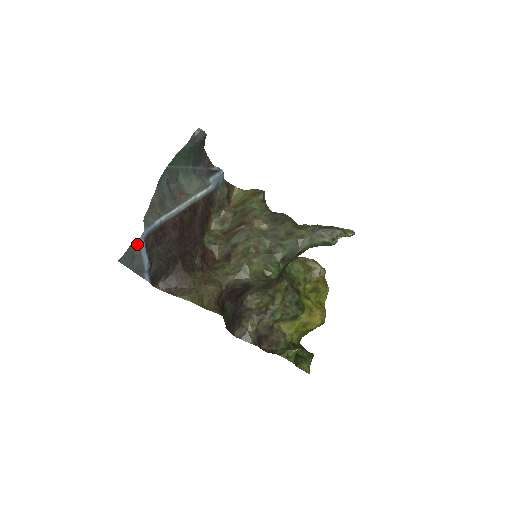
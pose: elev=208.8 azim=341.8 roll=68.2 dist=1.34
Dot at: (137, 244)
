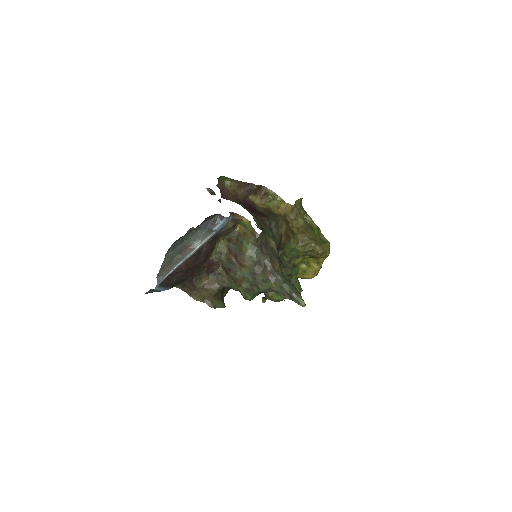
Dot at: (154, 289)
